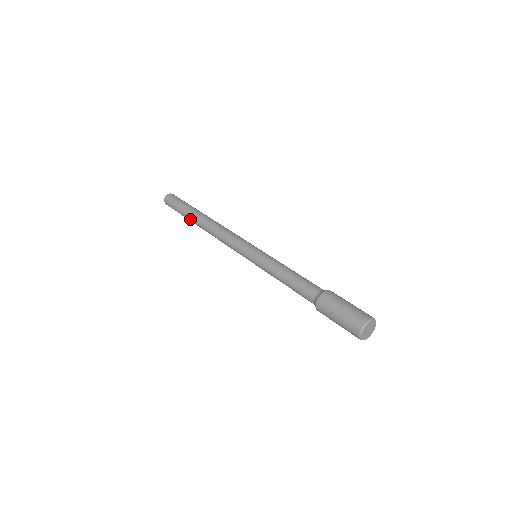
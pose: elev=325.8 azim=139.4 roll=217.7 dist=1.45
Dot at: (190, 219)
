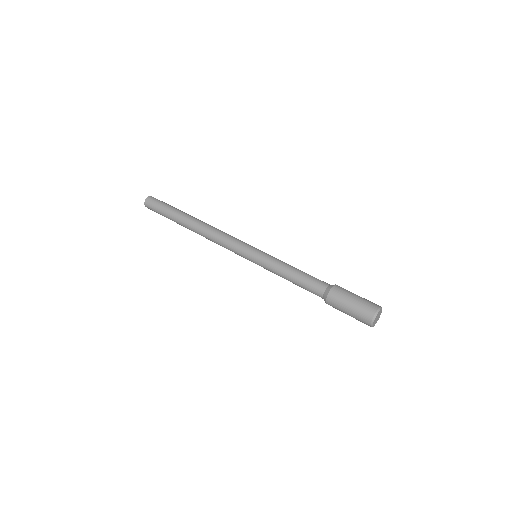
Dot at: (178, 223)
